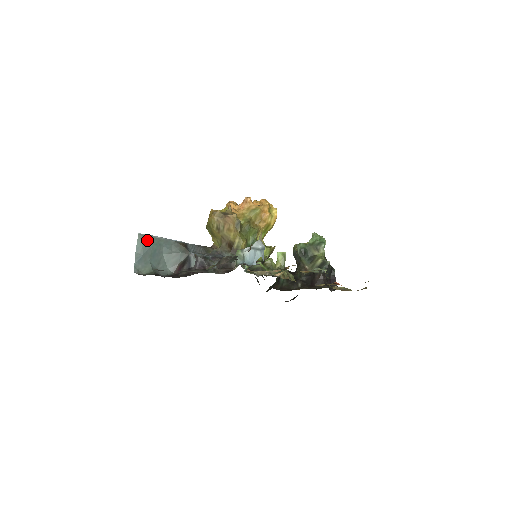
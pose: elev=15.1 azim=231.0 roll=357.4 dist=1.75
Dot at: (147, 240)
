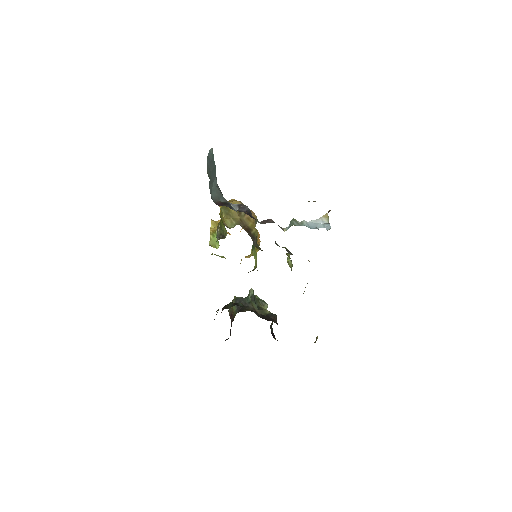
Dot at: (213, 158)
